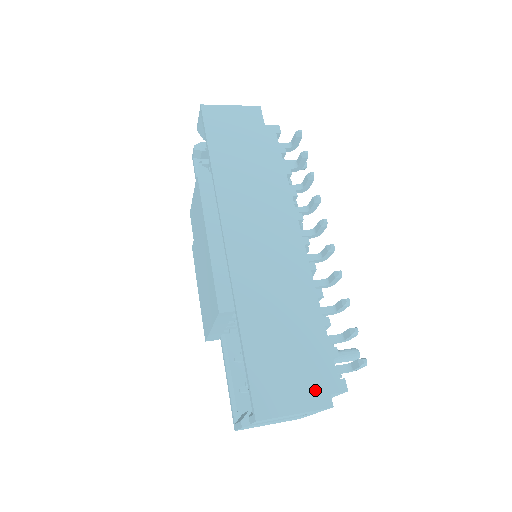
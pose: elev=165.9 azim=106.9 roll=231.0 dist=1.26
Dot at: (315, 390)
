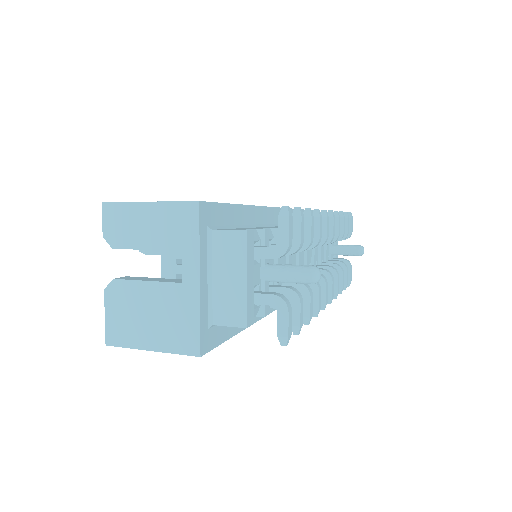
Dot at: occluded
